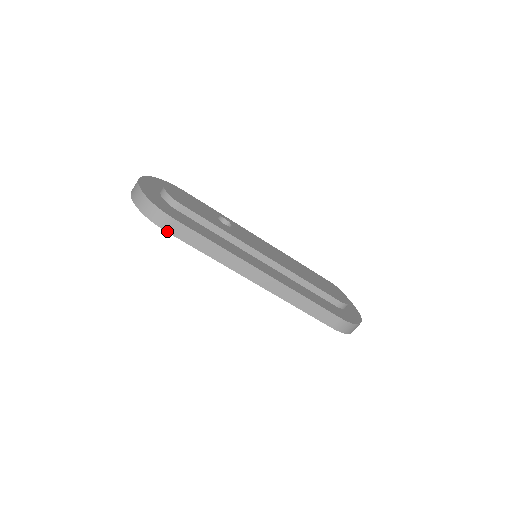
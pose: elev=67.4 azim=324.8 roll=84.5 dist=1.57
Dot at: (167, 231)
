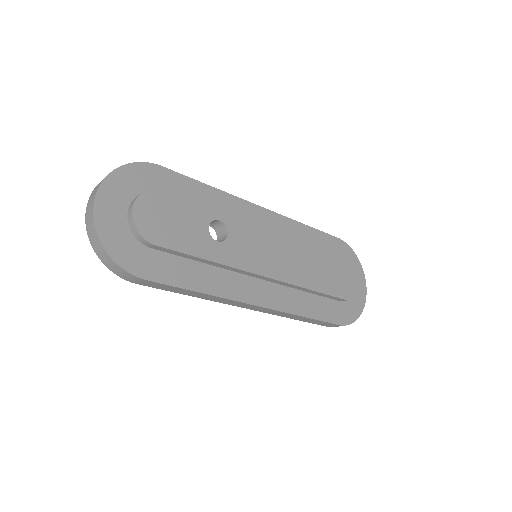
Dot at: occluded
